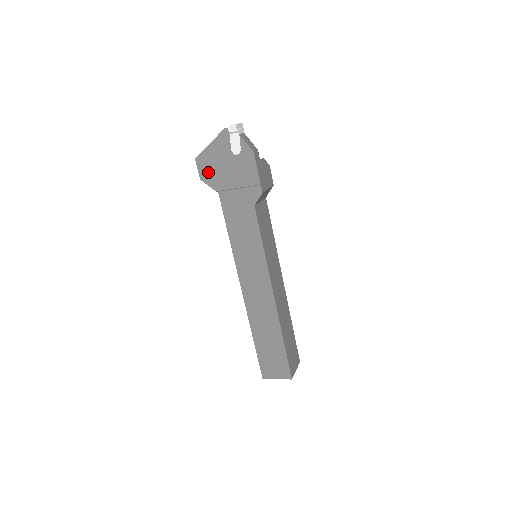
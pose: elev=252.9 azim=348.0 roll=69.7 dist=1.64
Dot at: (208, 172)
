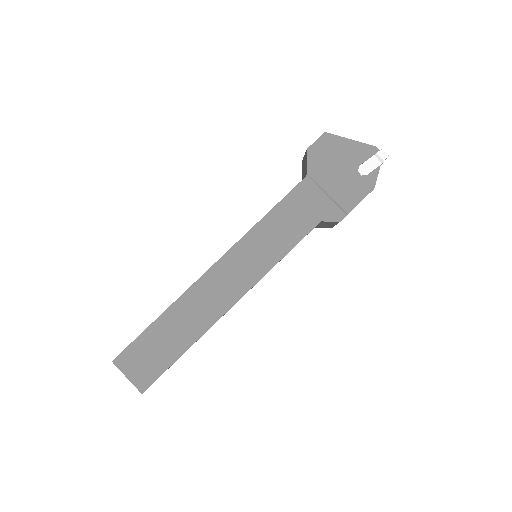
Dot at: (321, 153)
